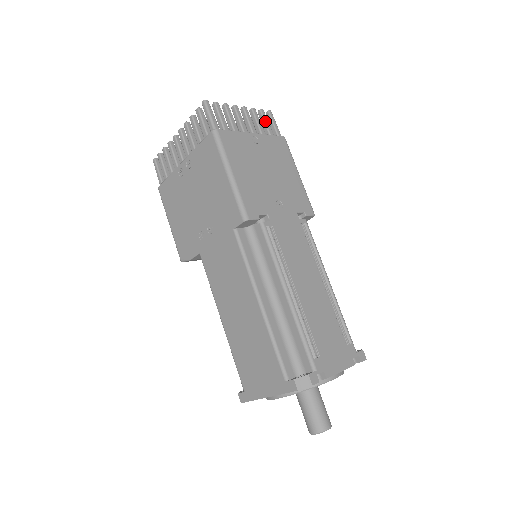
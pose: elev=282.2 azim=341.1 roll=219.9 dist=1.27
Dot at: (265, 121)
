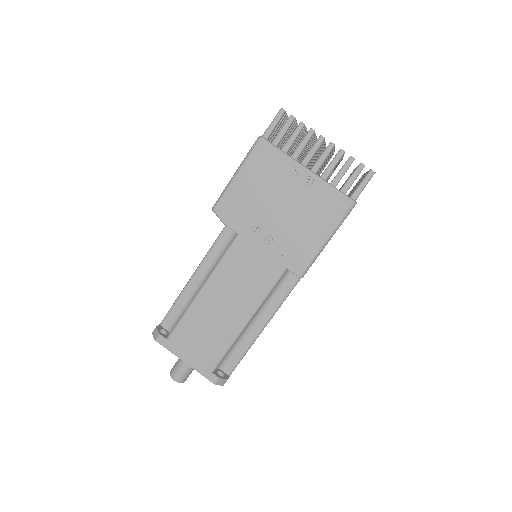
Dot at: occluded
